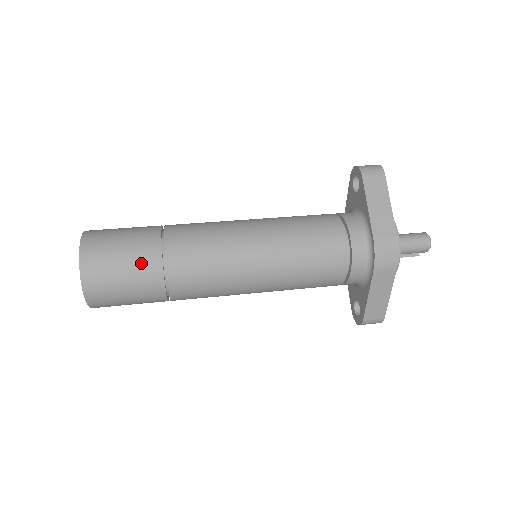
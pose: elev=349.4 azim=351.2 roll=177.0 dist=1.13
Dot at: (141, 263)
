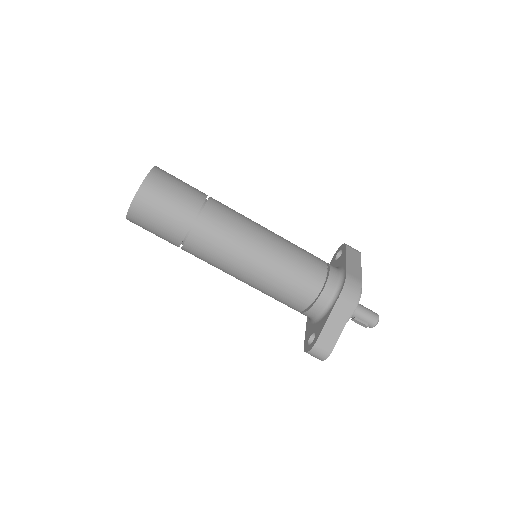
Dot at: (190, 194)
